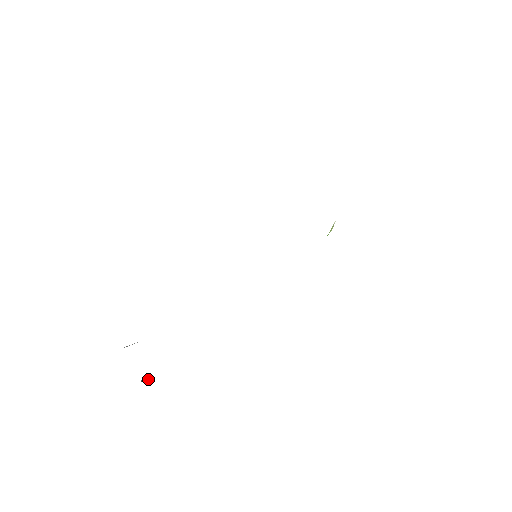
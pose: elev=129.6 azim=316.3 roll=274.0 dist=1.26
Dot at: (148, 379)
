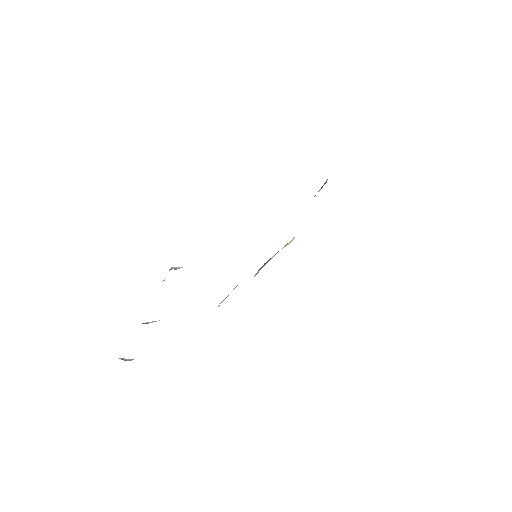
Dot at: occluded
